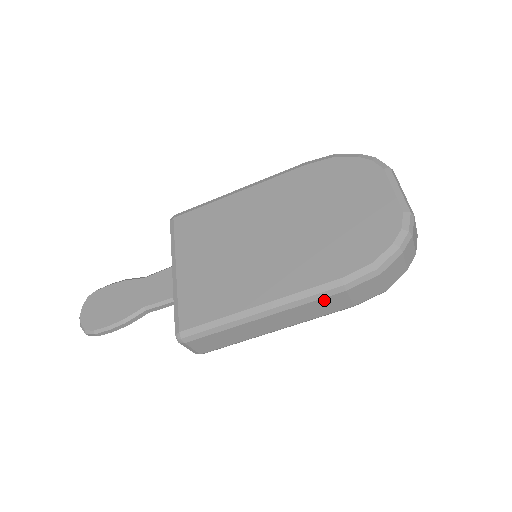
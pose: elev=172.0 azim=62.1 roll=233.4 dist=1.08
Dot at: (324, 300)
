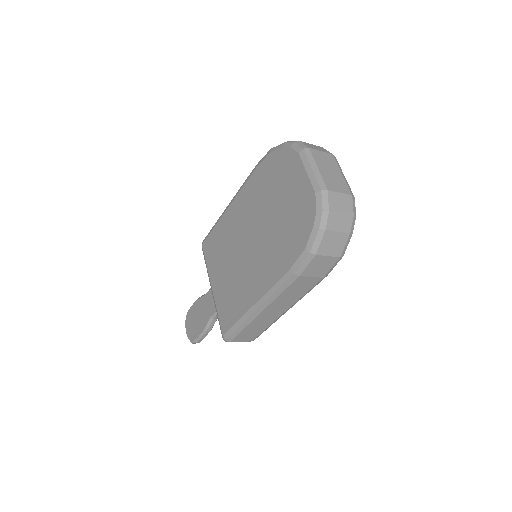
Dot at: (291, 287)
